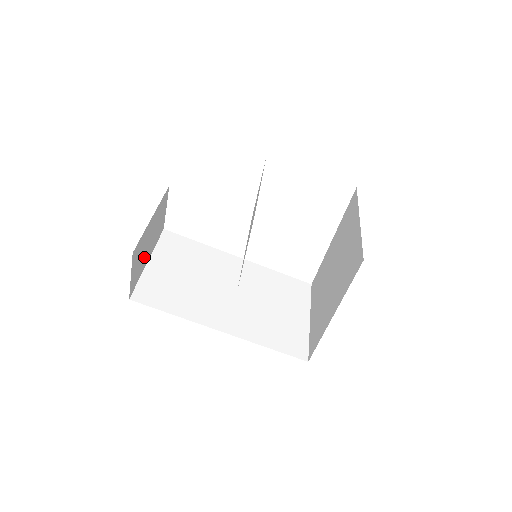
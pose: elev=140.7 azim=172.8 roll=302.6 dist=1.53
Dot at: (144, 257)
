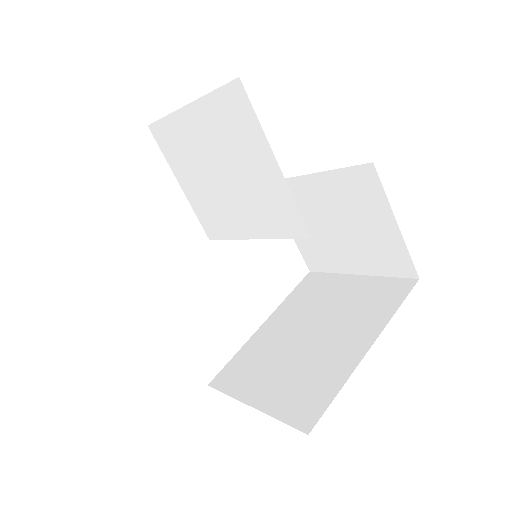
Dot at: occluded
